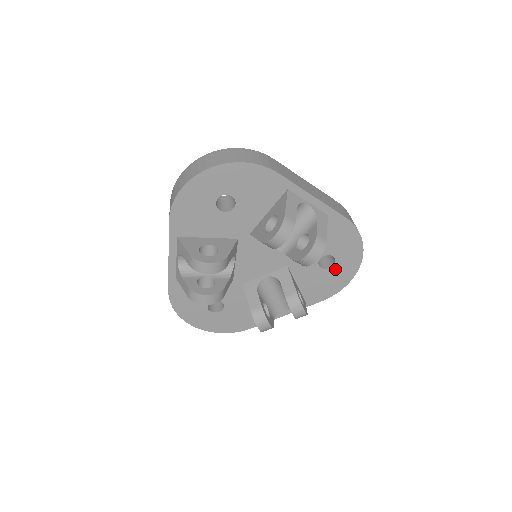
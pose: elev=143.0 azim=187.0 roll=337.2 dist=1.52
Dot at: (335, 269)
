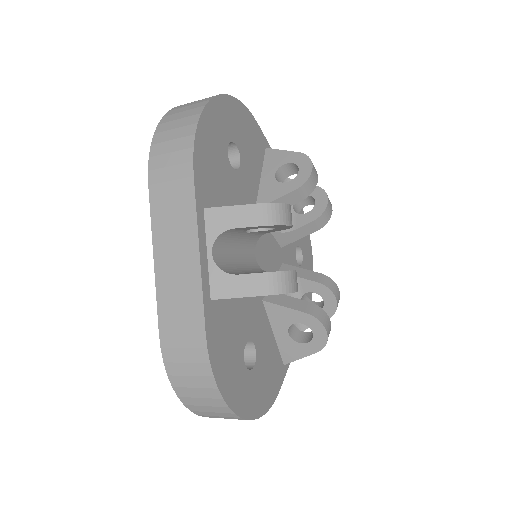
Dot at: (304, 266)
